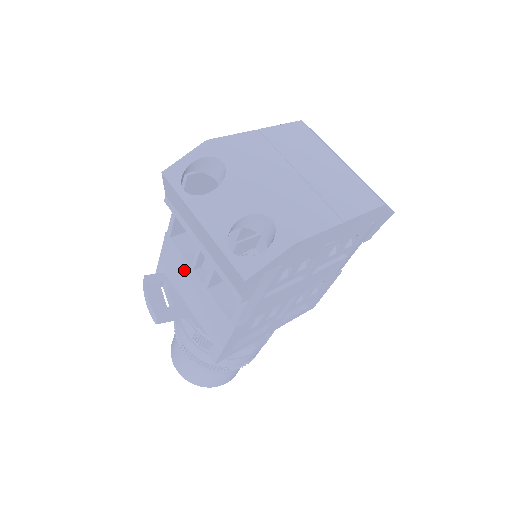
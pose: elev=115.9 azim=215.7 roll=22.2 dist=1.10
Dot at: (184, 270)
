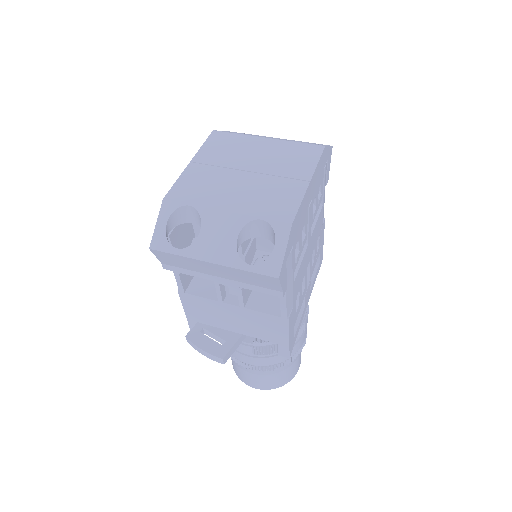
Dot at: (214, 308)
